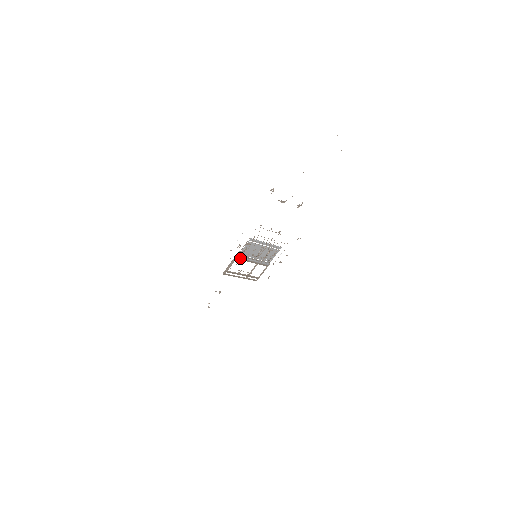
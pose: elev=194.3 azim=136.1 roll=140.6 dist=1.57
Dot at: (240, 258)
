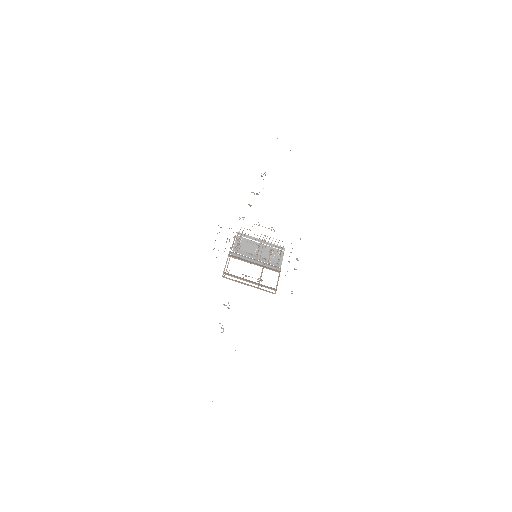
Dot at: (236, 258)
